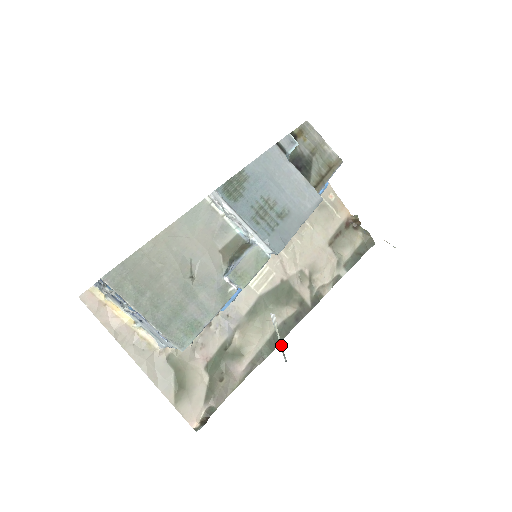
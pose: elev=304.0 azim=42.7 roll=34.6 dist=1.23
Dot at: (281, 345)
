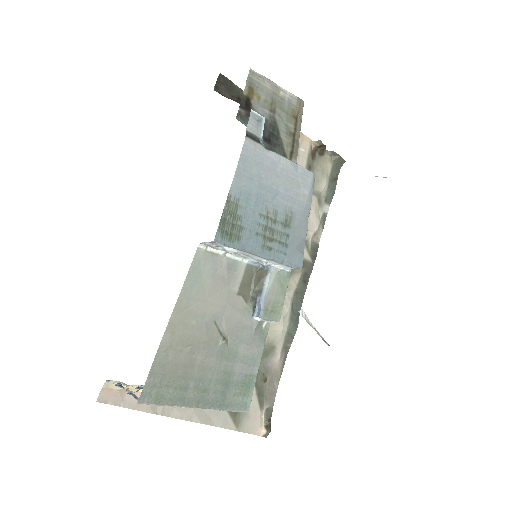
Dot at: (319, 334)
